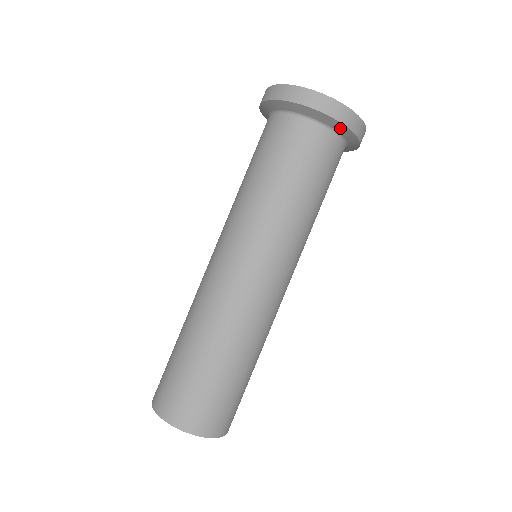
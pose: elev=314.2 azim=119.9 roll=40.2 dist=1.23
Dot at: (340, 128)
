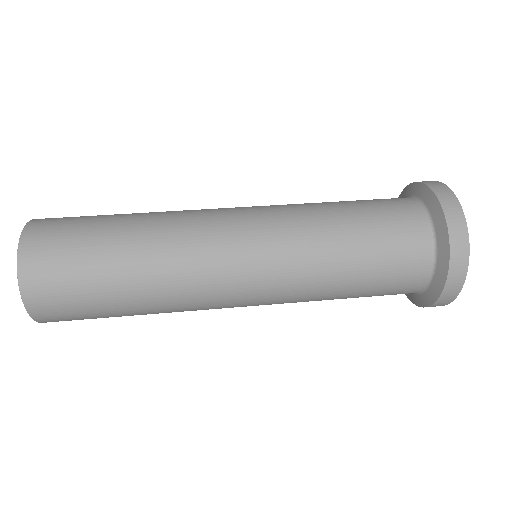
Dot at: (429, 199)
